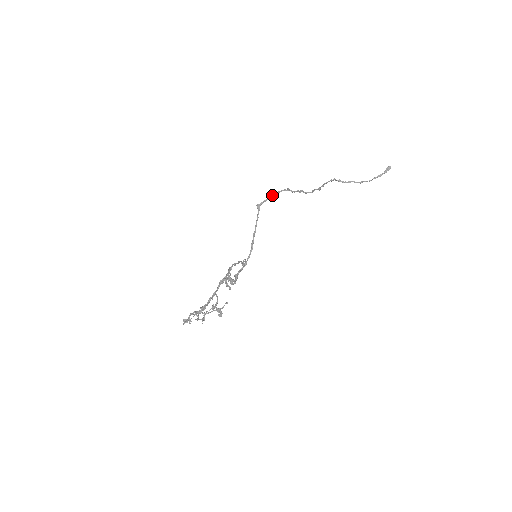
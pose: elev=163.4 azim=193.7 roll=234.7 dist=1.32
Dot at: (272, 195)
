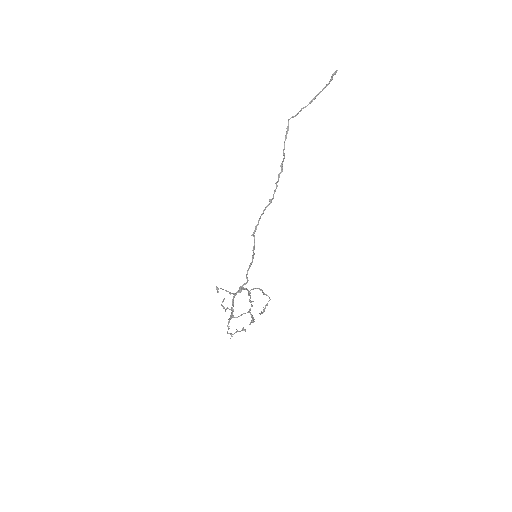
Dot at: (260, 217)
